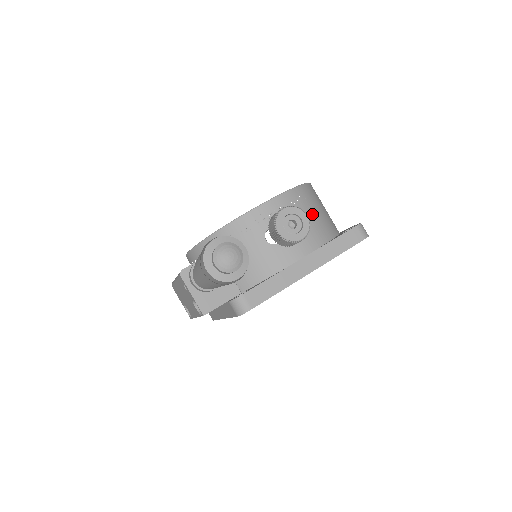
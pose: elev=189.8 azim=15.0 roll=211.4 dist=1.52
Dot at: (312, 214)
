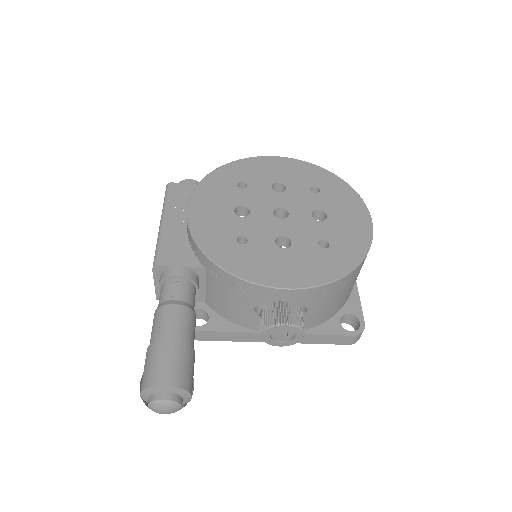
Dot at: (325, 305)
